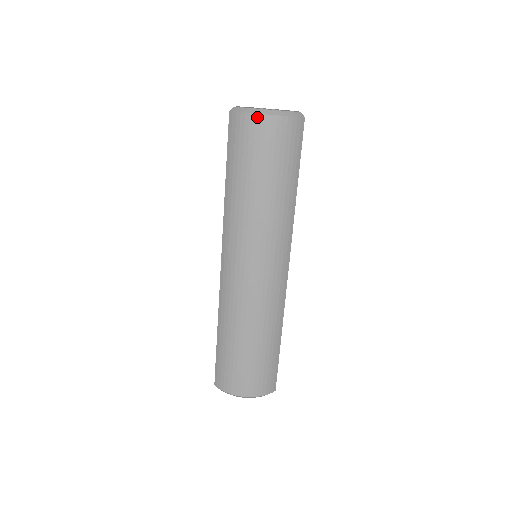
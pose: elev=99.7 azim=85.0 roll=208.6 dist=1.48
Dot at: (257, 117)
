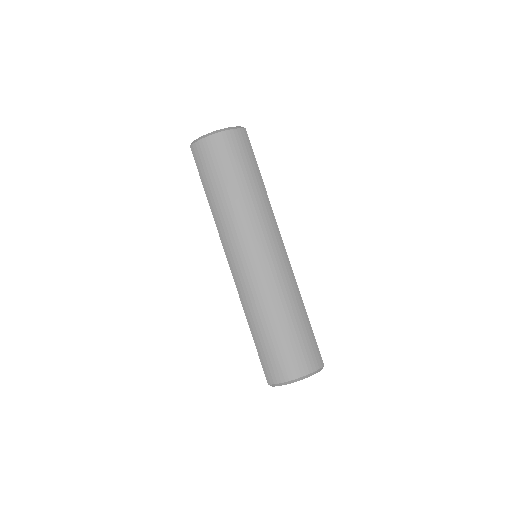
Dot at: (211, 138)
